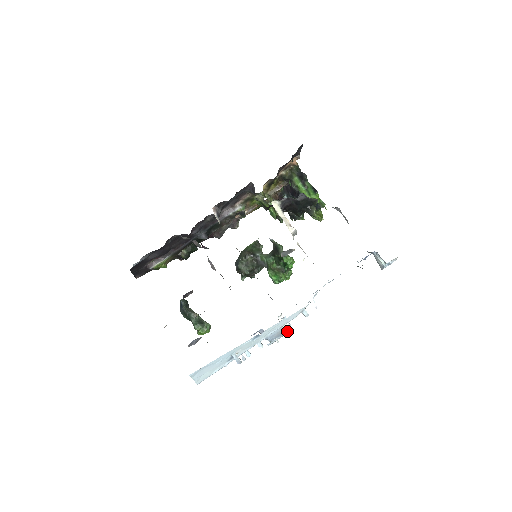
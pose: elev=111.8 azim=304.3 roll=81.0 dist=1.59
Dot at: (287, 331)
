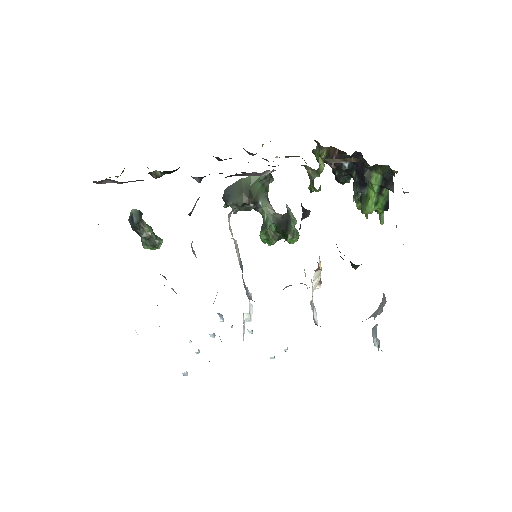
Dot at: occluded
